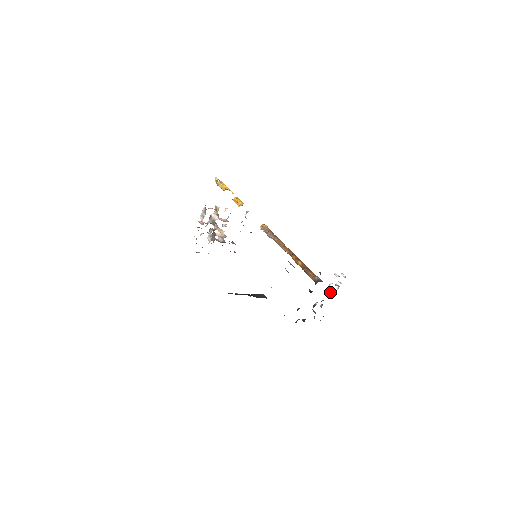
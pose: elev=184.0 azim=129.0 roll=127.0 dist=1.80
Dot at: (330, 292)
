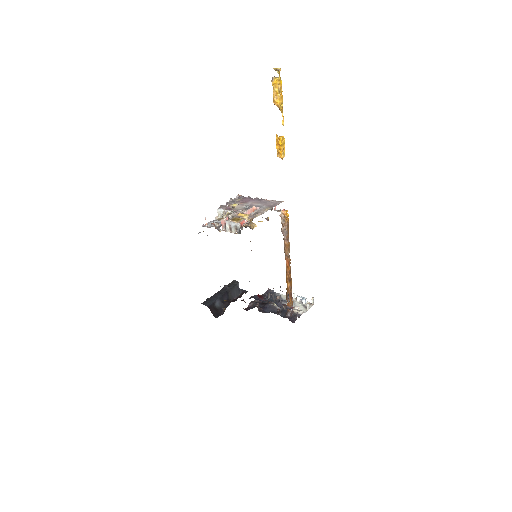
Dot at: (293, 294)
